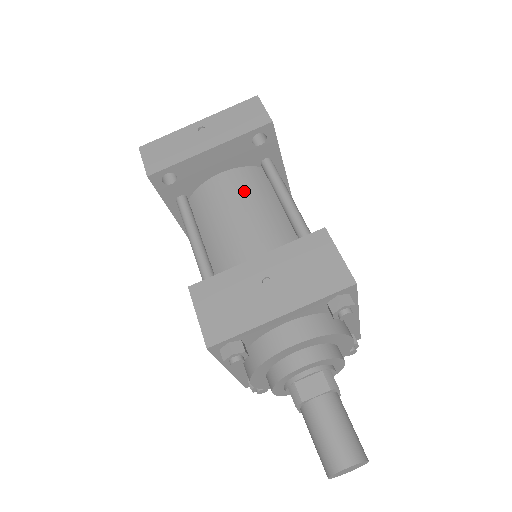
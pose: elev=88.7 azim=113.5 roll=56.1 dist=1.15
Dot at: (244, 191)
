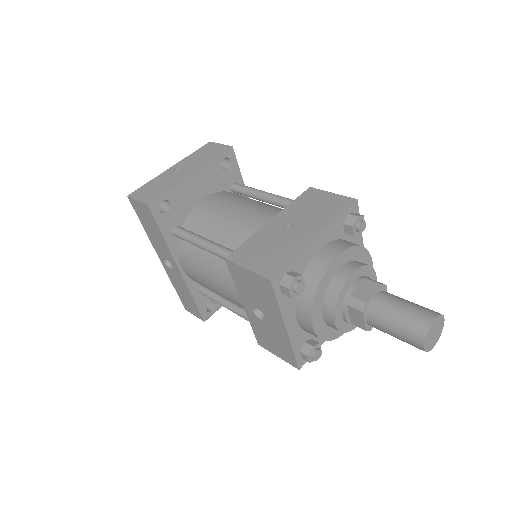
Dot at: (230, 200)
